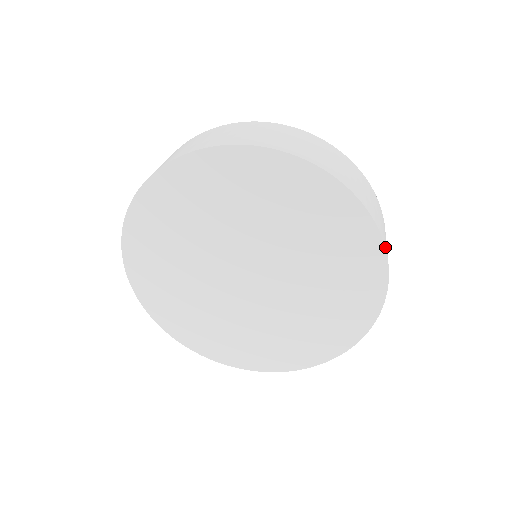
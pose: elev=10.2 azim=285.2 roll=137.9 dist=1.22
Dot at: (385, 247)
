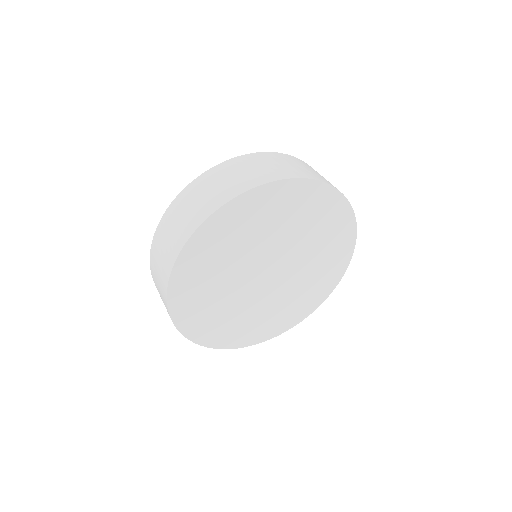
Dot at: (345, 270)
